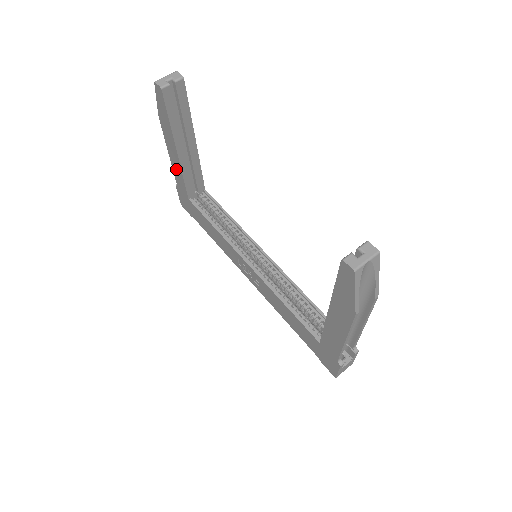
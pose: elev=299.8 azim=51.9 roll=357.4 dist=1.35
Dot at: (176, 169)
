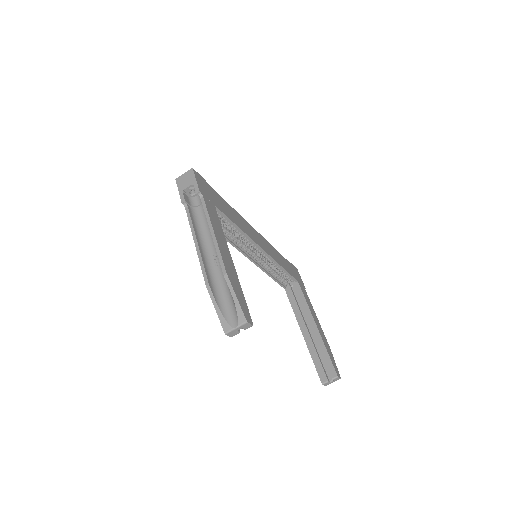
Dot at: occluded
